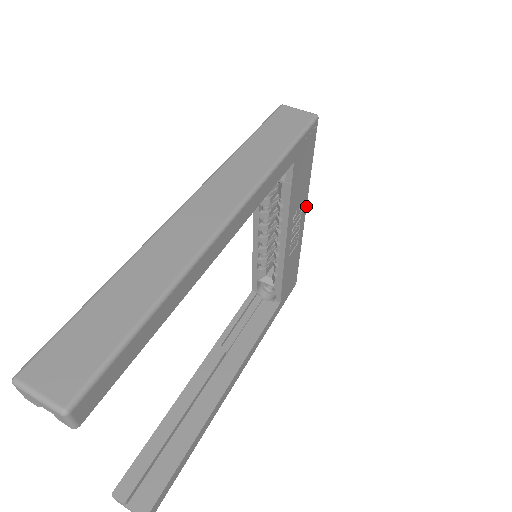
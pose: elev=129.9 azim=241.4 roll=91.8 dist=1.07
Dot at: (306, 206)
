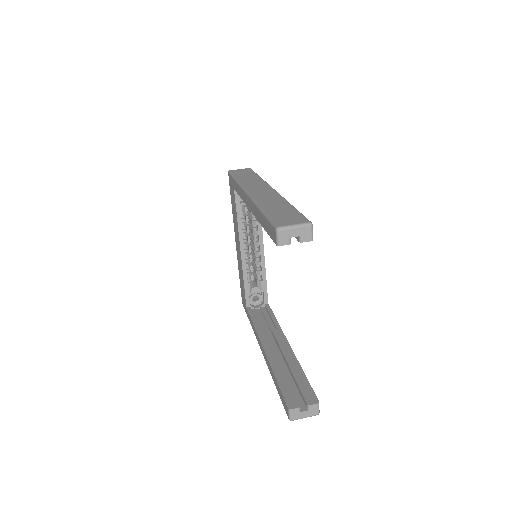
Dot at: occluded
